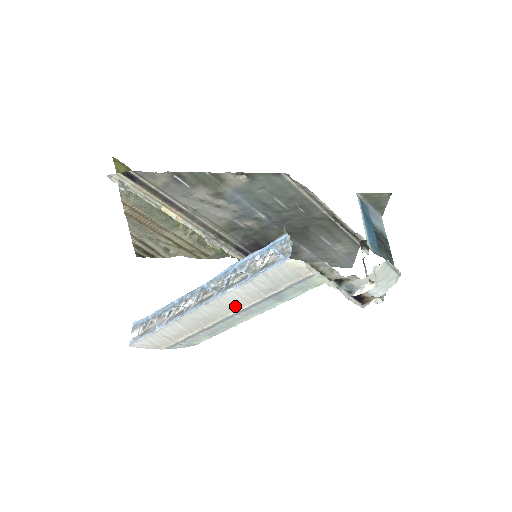
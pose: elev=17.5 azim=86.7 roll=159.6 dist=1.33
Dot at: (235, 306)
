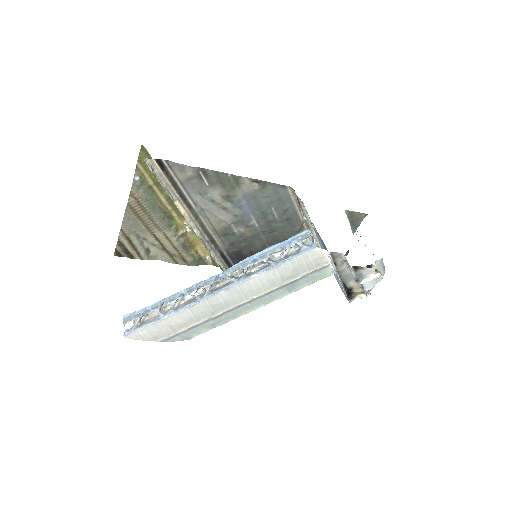
Dot at: (252, 293)
